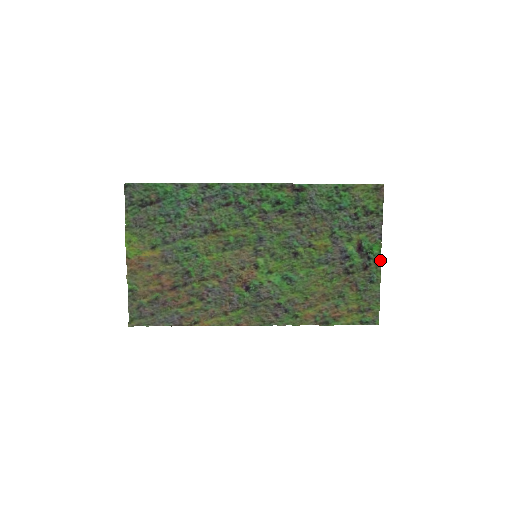
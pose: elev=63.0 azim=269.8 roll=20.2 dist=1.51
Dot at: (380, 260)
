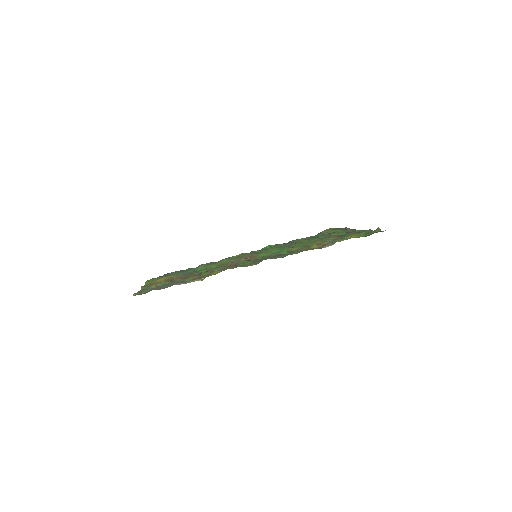
Dot at: occluded
